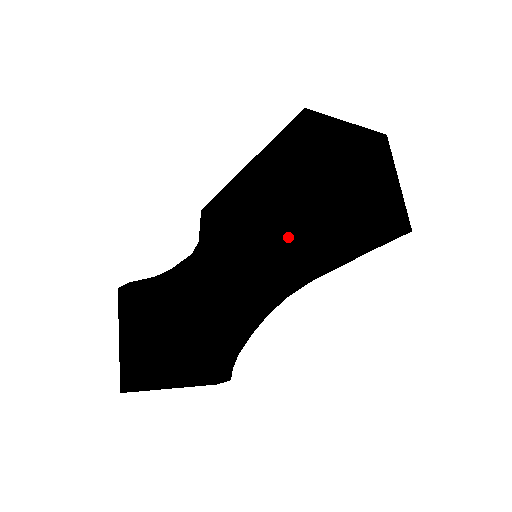
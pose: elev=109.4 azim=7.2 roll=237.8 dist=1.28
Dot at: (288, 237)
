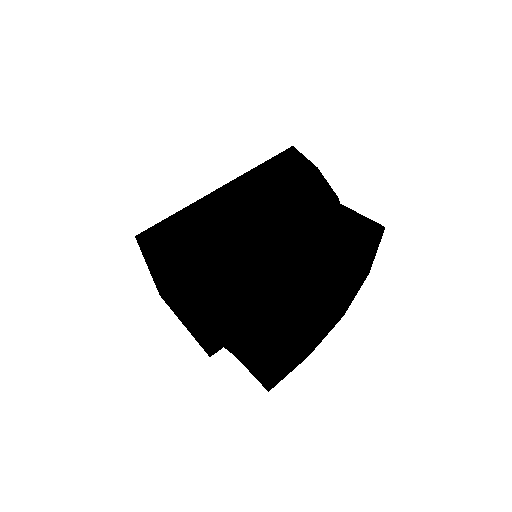
Dot at: occluded
